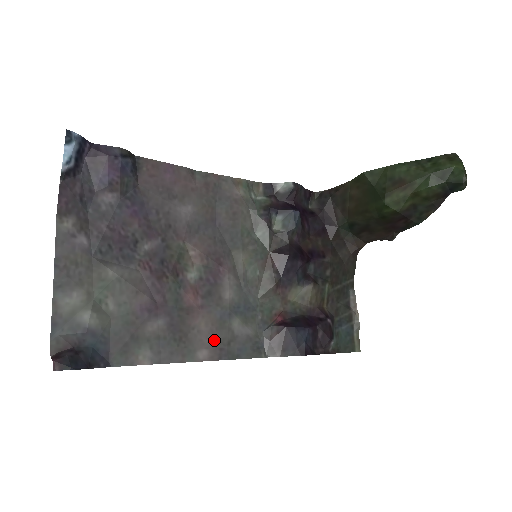
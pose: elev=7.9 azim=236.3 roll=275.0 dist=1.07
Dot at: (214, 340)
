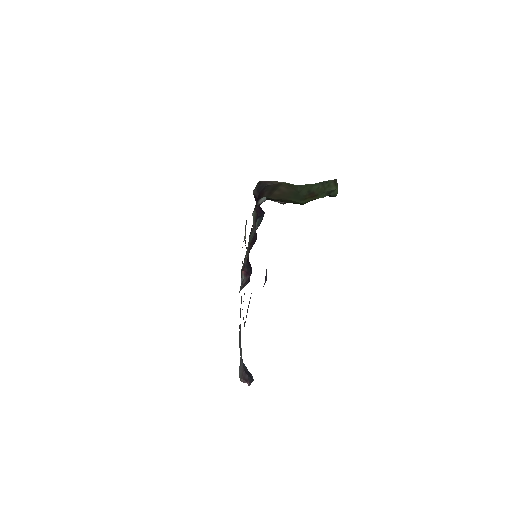
Dot at: occluded
